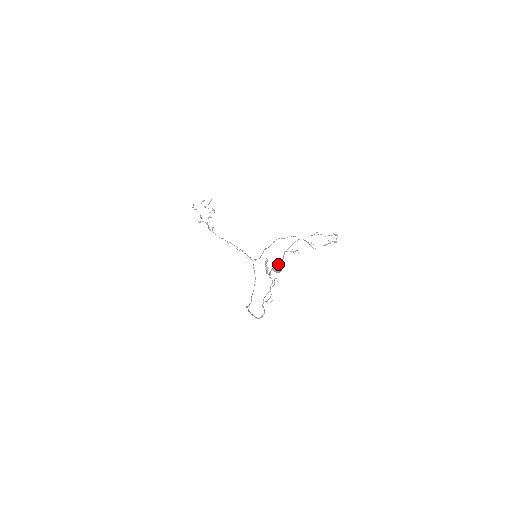
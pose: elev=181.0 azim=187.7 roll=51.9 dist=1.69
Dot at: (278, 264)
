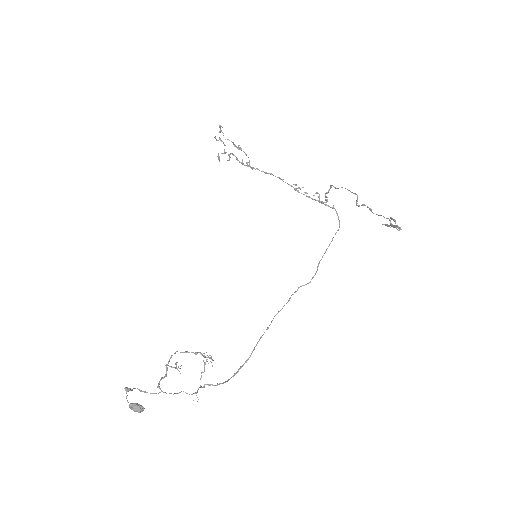
Dot at: (132, 405)
